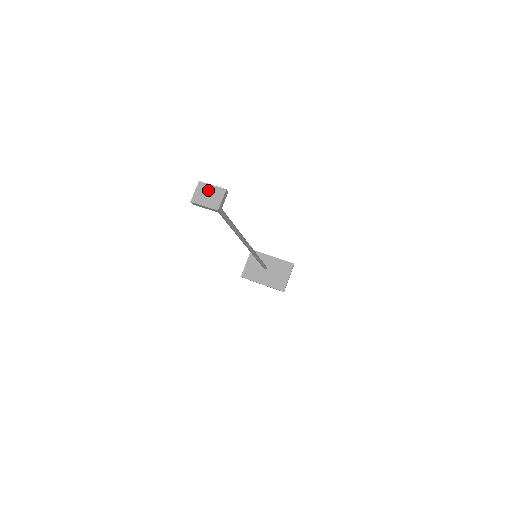
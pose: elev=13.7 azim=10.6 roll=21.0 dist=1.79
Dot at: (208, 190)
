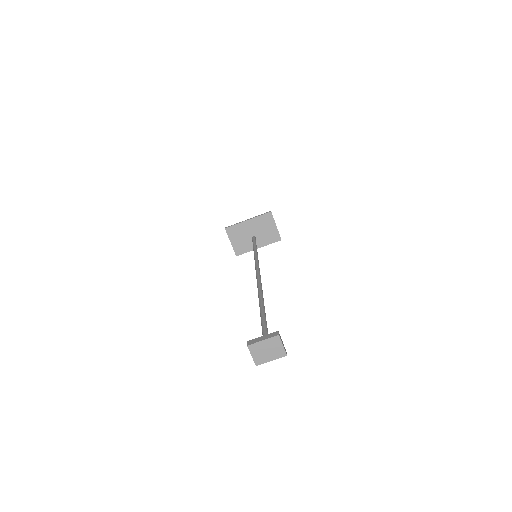
Dot at: (263, 347)
